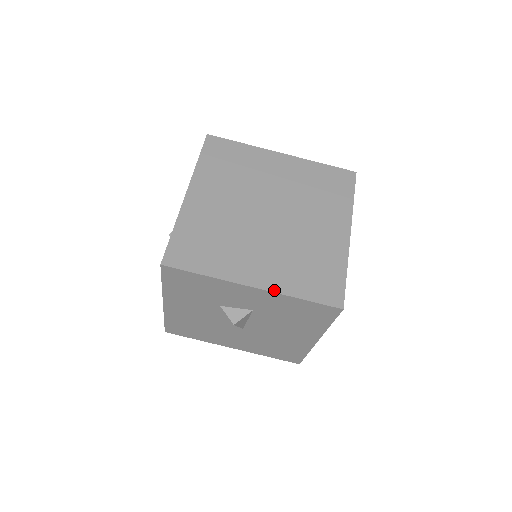
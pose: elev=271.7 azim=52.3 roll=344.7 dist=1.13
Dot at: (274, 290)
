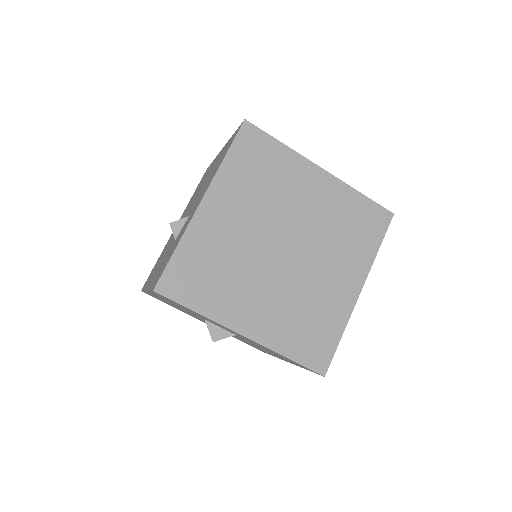
Dot at: (264, 344)
